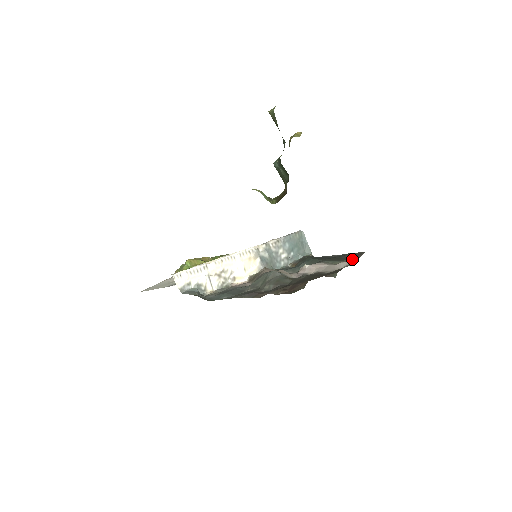
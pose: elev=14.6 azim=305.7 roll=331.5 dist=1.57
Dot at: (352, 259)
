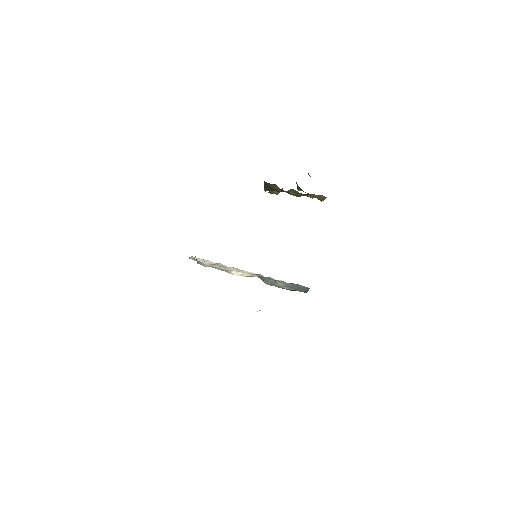
Dot at: occluded
